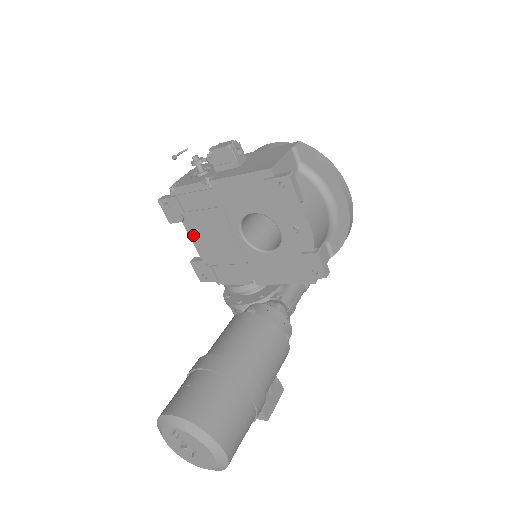
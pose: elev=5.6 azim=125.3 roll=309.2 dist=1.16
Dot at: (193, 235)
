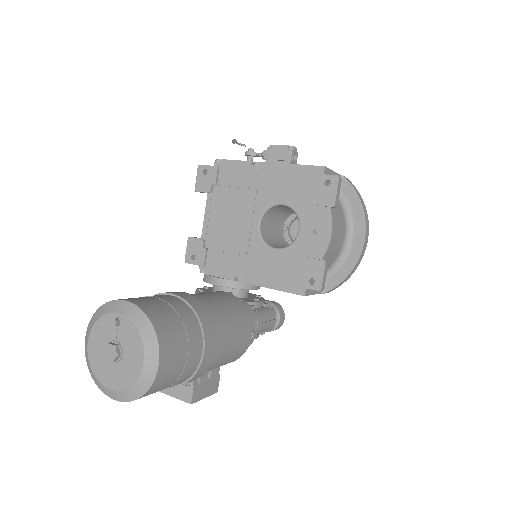
Dot at: (209, 210)
